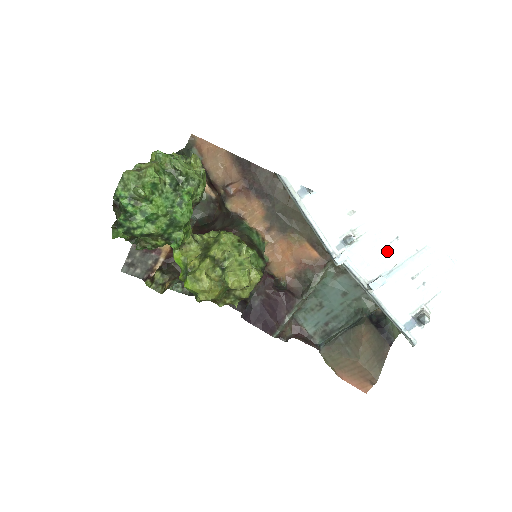
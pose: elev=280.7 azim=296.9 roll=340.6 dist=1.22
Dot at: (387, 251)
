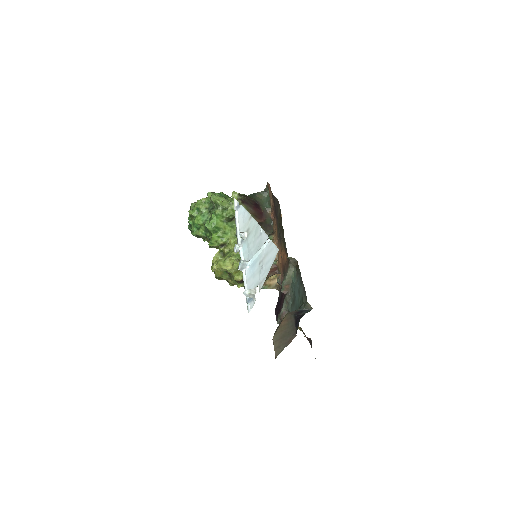
Dot at: (256, 243)
